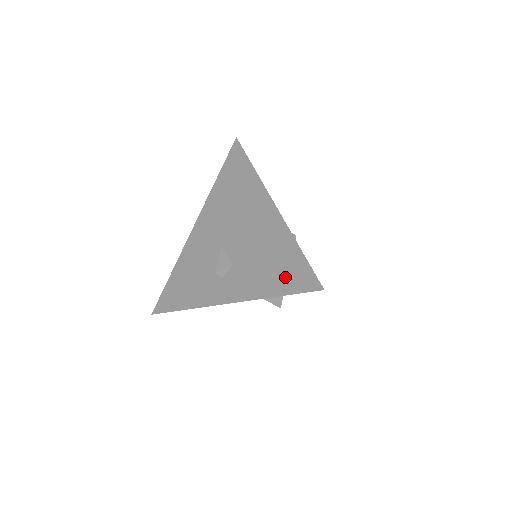
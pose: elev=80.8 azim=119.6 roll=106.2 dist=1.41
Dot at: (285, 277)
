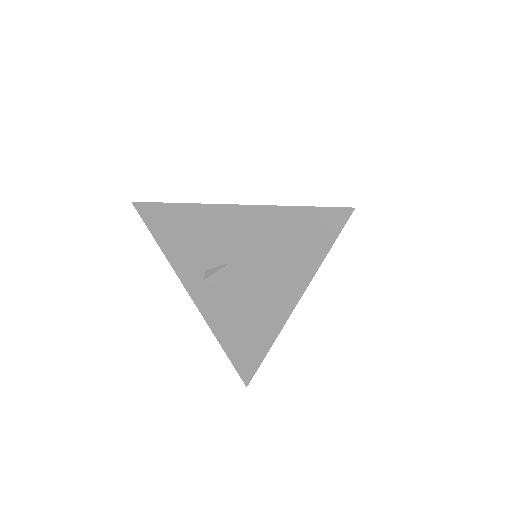
Dot at: (239, 350)
